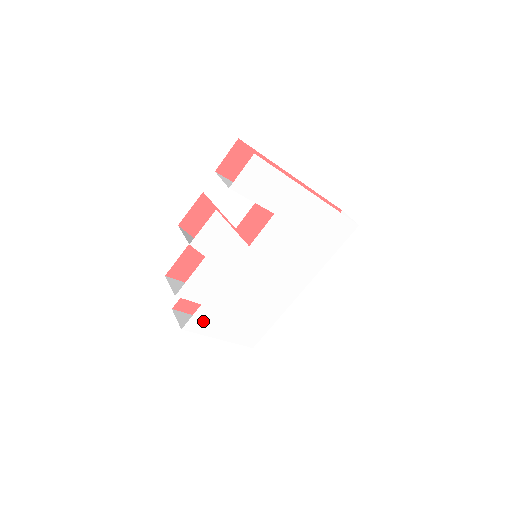
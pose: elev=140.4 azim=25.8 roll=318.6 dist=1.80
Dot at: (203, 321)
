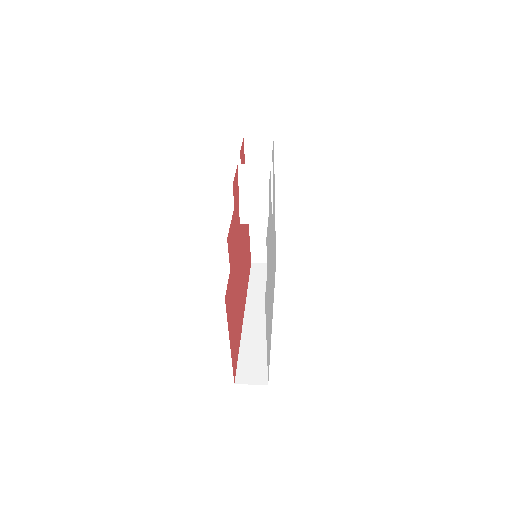
Dot at: (266, 300)
